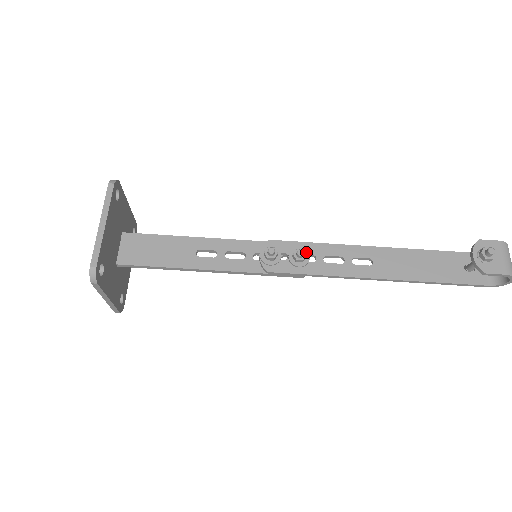
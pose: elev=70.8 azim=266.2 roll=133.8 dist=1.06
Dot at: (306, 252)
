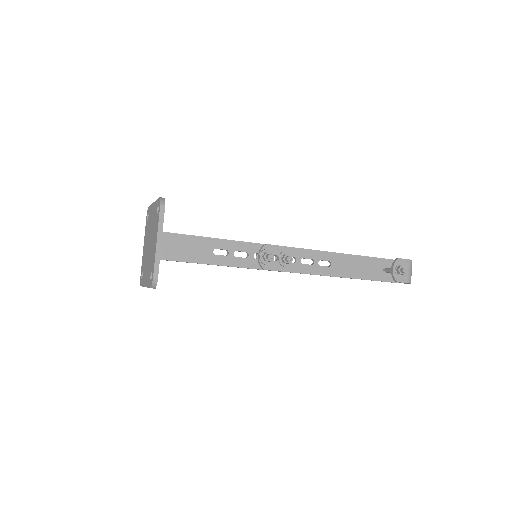
Dot at: (290, 255)
